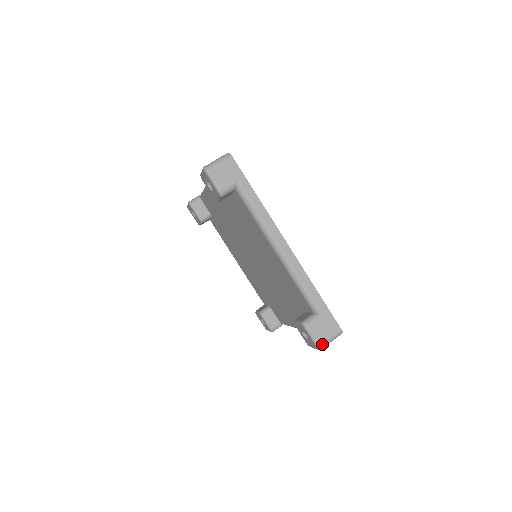
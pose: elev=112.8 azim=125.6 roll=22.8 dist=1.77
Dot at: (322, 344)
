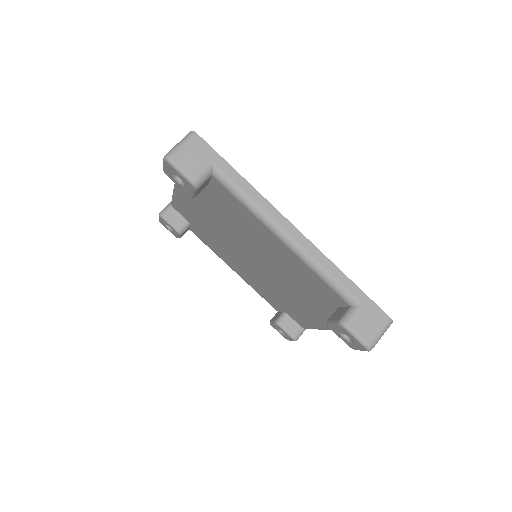
Dot at: (372, 343)
